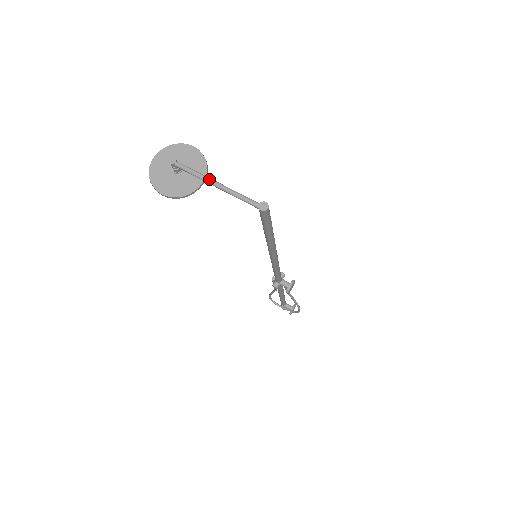
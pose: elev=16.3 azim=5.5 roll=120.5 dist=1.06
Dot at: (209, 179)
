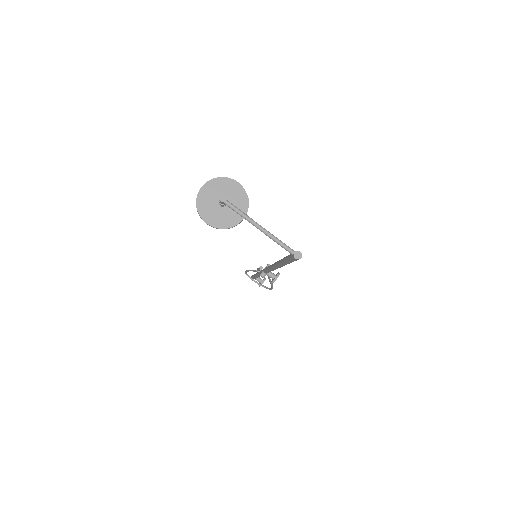
Dot at: (254, 222)
